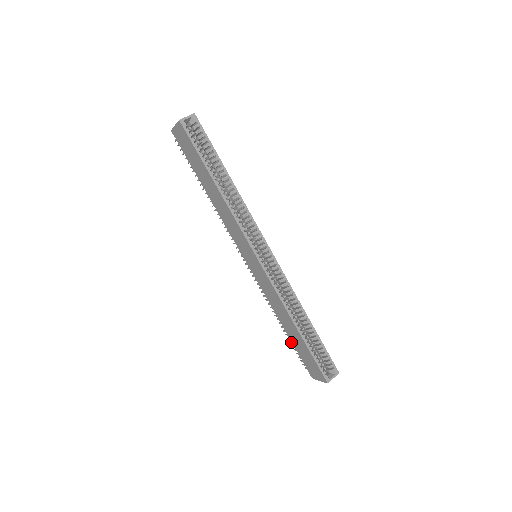
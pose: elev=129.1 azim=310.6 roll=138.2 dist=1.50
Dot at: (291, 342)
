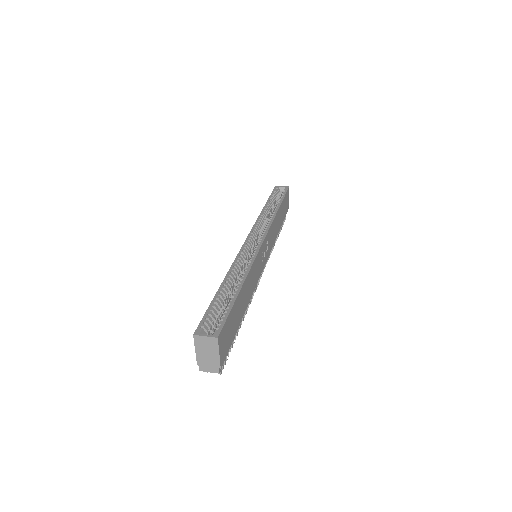
Dot at: occluded
